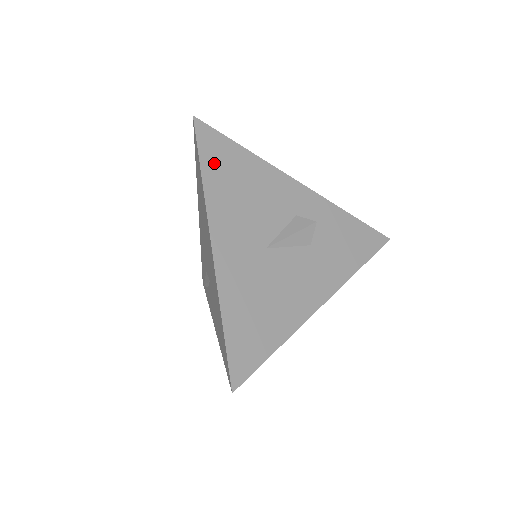
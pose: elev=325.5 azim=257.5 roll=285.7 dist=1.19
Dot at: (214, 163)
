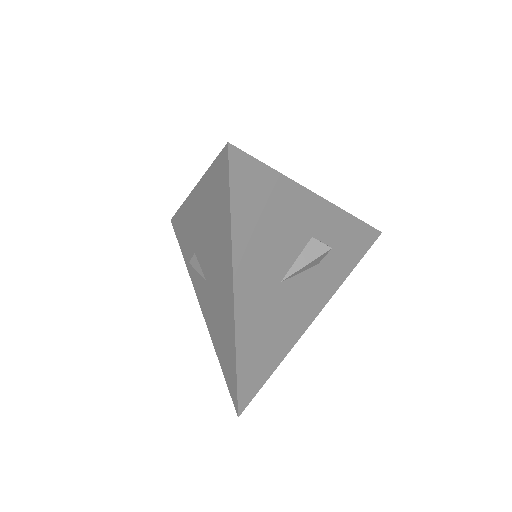
Dot at: (245, 202)
